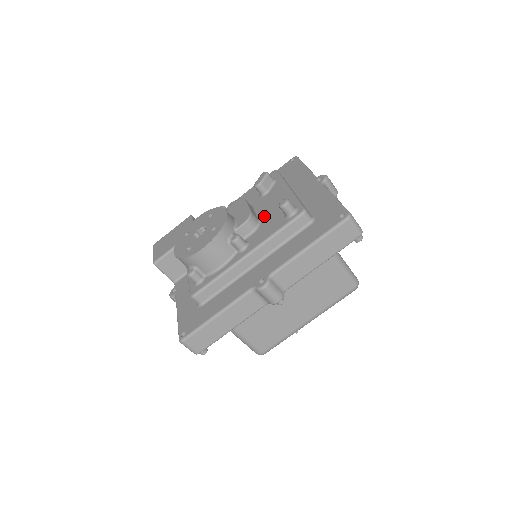
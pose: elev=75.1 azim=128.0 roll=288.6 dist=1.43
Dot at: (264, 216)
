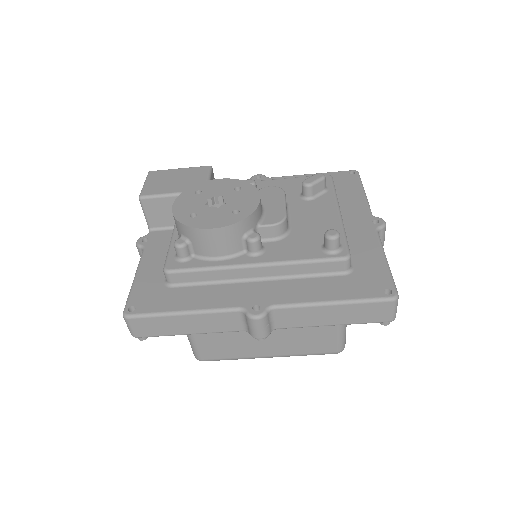
Dot at: (296, 227)
